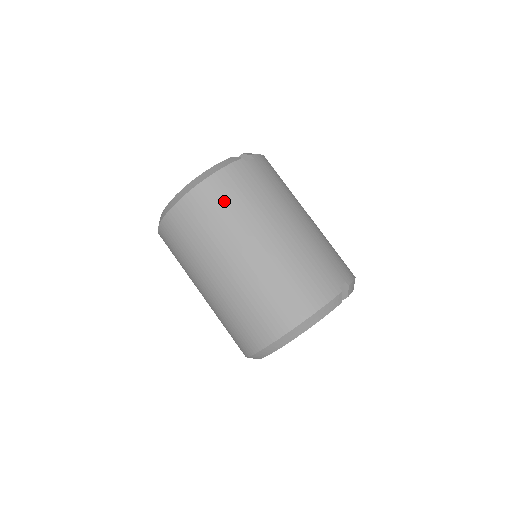
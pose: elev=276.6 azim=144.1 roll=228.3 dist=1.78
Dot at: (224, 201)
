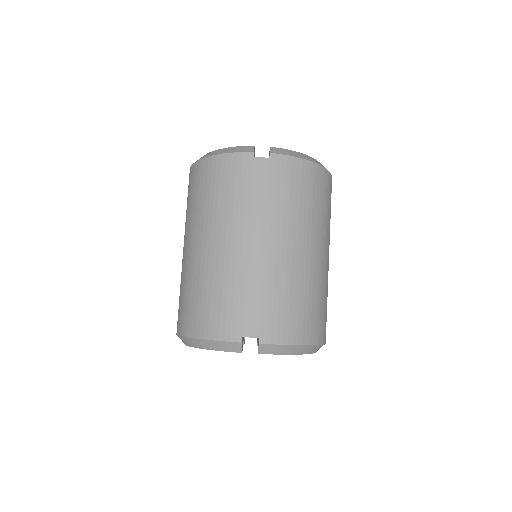
Dot at: (207, 186)
